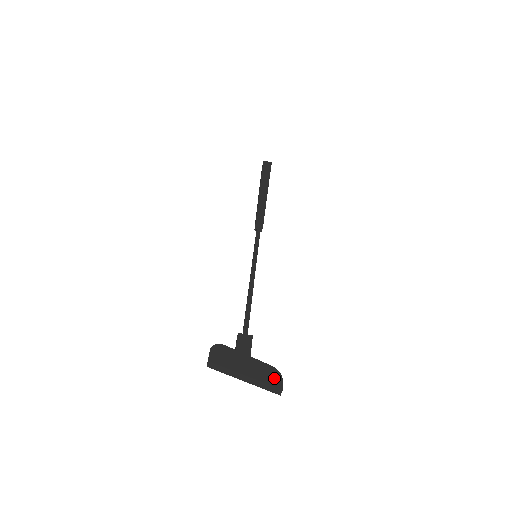
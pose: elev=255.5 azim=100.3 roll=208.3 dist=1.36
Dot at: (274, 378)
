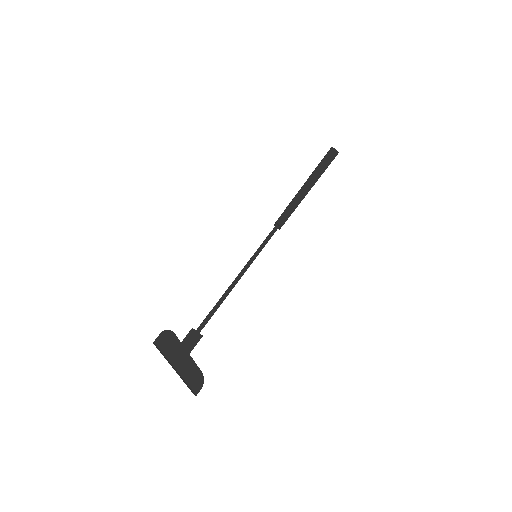
Dot at: (196, 382)
